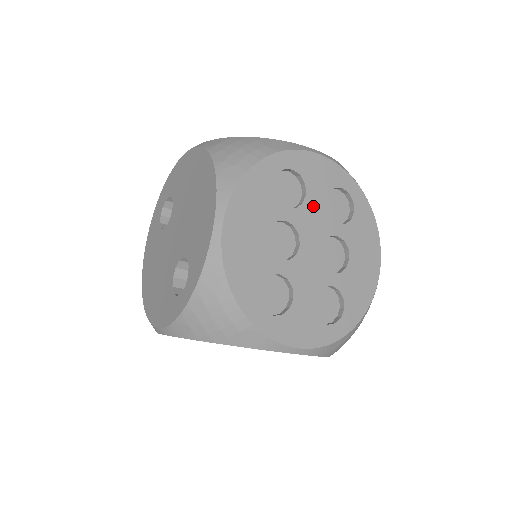
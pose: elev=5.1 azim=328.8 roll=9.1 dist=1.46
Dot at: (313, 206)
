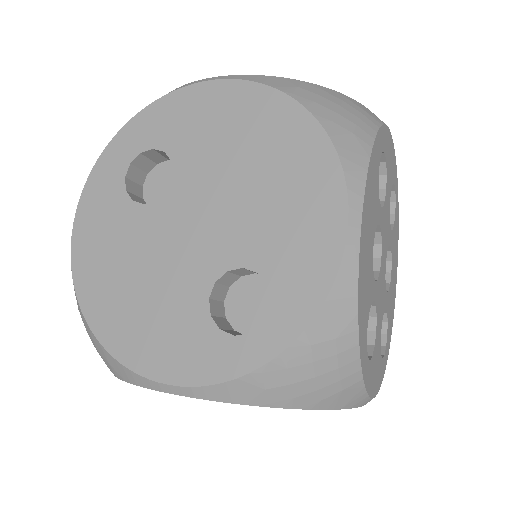
Dot at: (387, 206)
